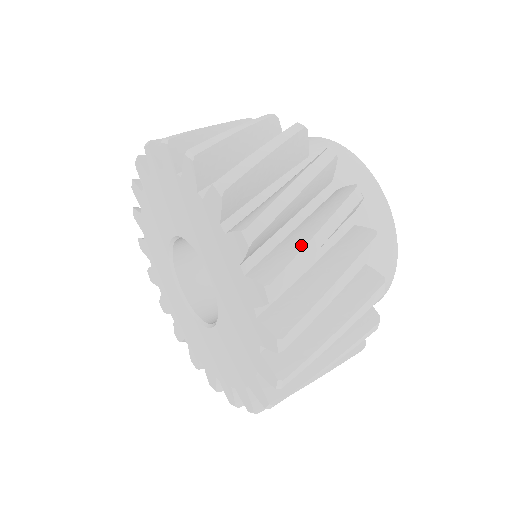
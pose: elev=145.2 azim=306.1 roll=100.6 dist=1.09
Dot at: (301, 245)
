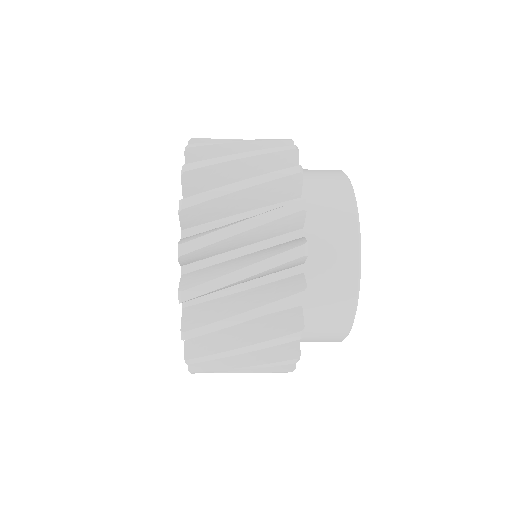
Dot at: occluded
